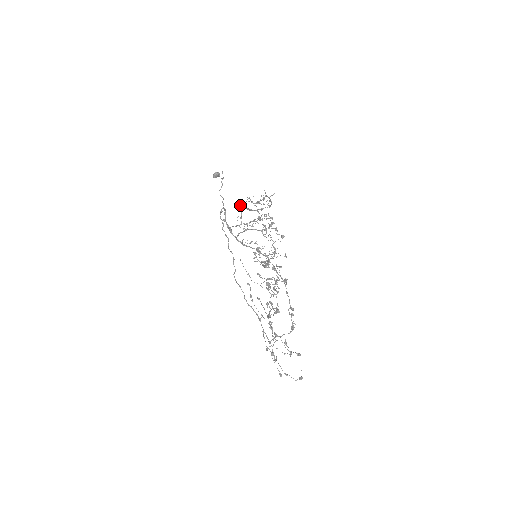
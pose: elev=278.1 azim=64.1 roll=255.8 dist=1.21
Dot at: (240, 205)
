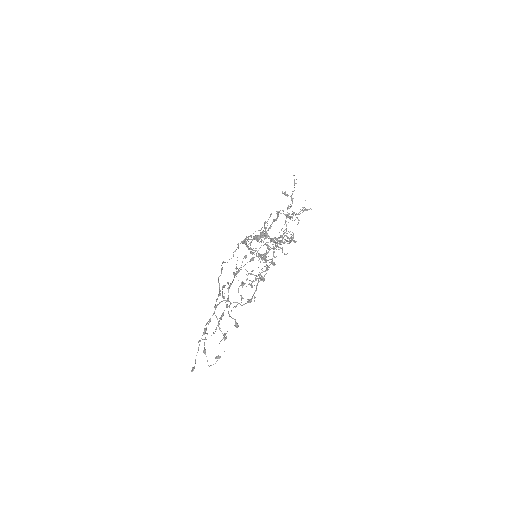
Dot at: (271, 224)
